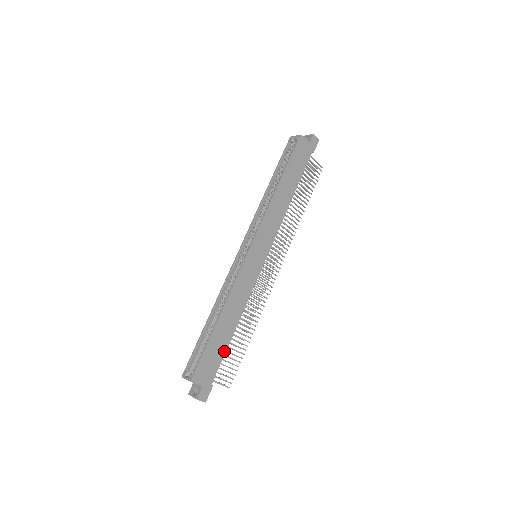
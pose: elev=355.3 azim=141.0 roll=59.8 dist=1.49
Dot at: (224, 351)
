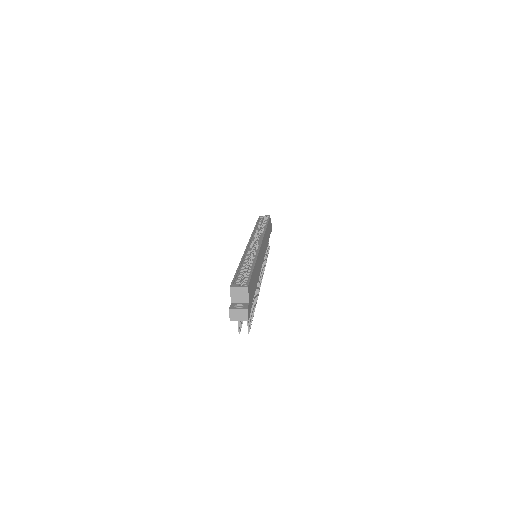
Dot at: (254, 293)
